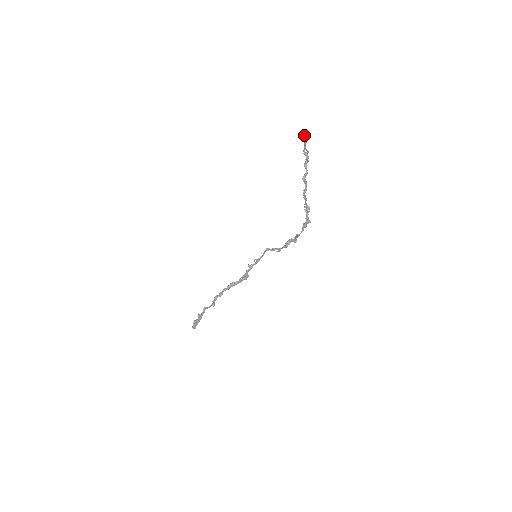
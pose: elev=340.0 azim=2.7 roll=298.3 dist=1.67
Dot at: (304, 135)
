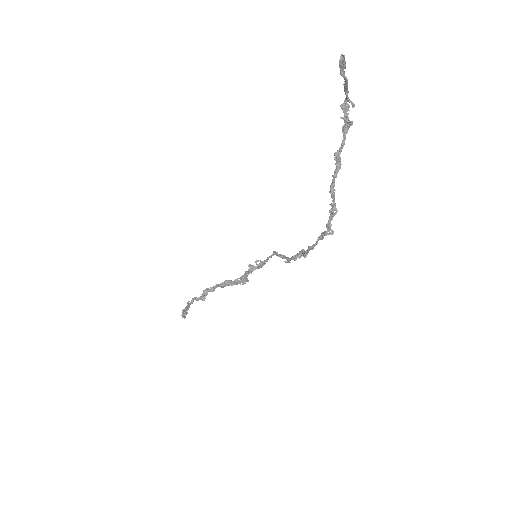
Dot at: (342, 67)
